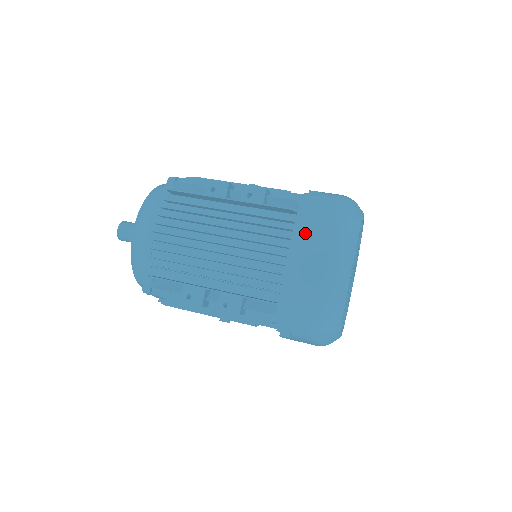
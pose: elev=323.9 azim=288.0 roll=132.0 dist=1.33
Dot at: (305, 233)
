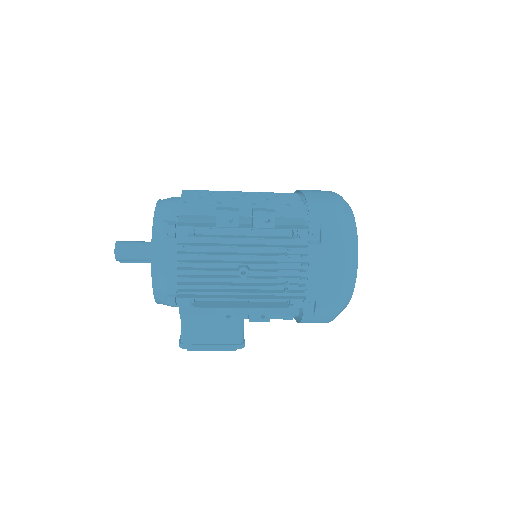
Dot at: occluded
